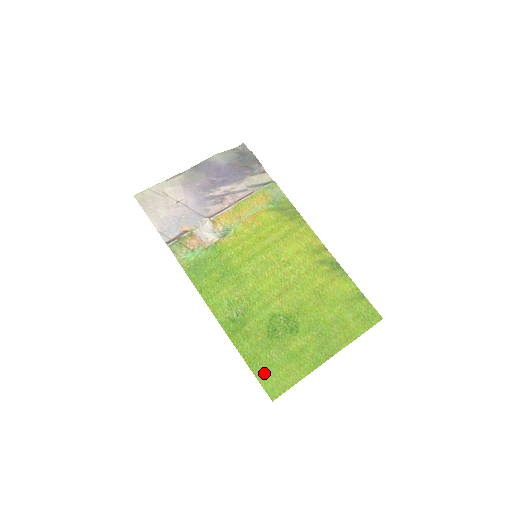
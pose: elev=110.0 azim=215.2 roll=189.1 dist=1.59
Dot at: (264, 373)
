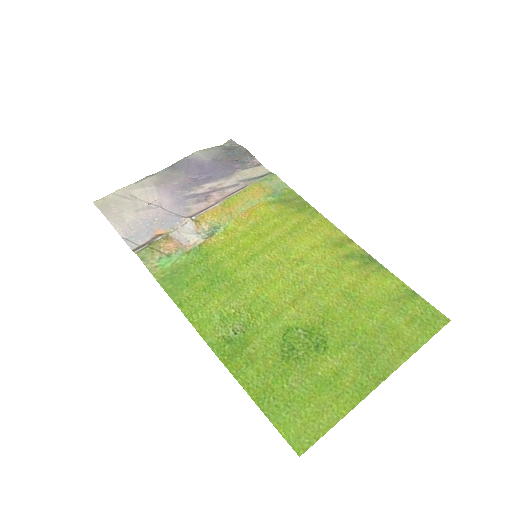
Dot at: (282, 413)
